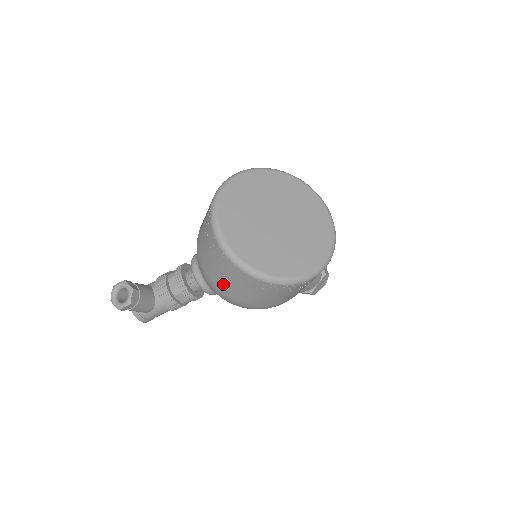
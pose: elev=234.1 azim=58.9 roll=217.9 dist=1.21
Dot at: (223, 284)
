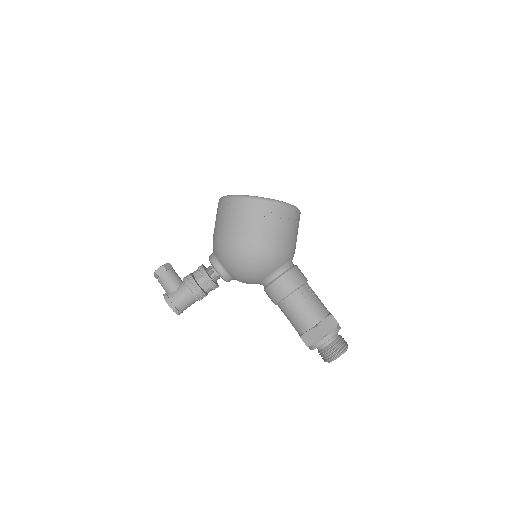
Dot at: (218, 227)
